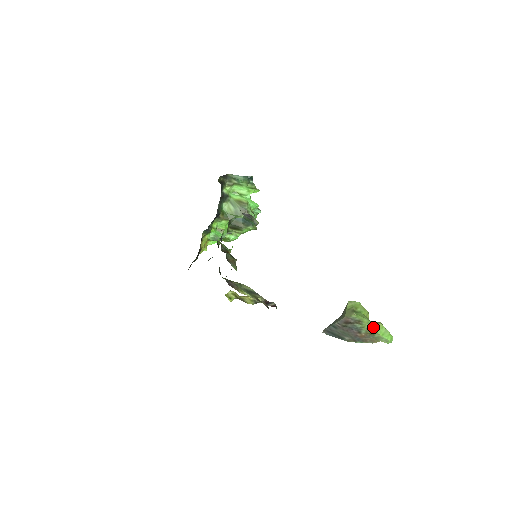
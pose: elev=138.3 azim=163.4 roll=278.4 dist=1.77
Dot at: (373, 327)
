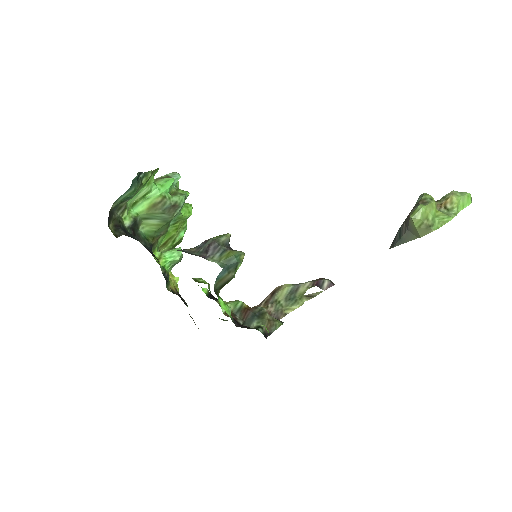
Dot at: occluded
